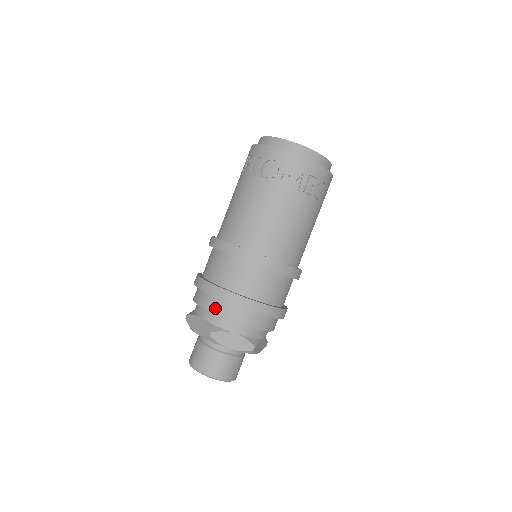
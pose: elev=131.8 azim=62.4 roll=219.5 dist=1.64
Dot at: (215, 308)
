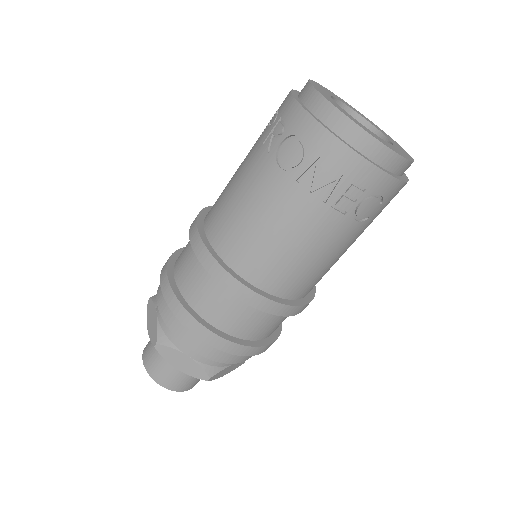
Dot at: (168, 317)
